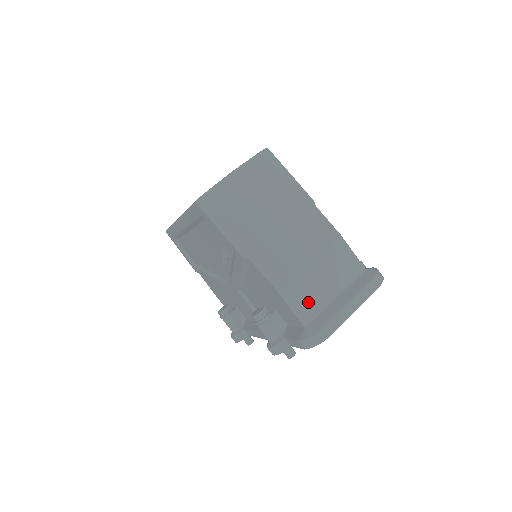
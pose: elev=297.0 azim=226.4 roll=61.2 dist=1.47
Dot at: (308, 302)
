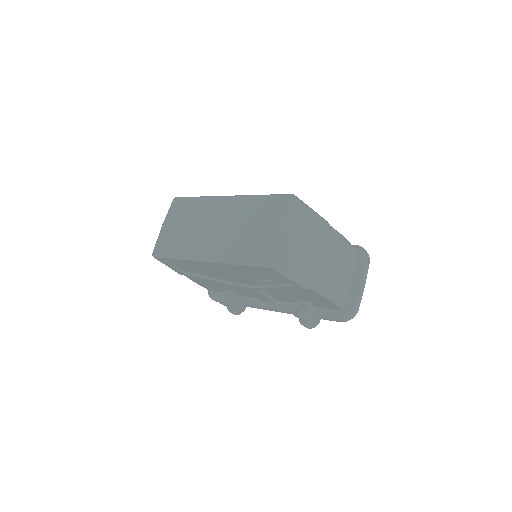
Dot at: (342, 294)
